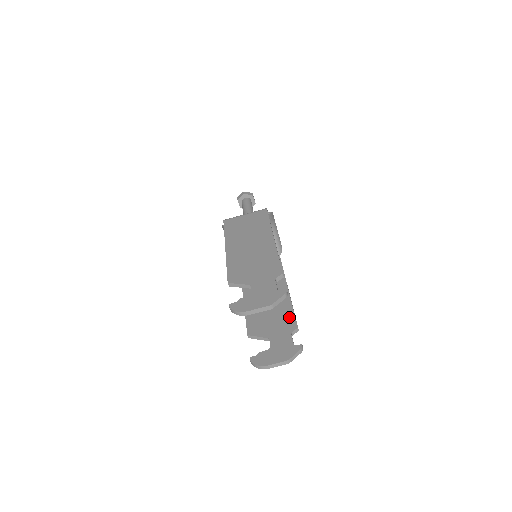
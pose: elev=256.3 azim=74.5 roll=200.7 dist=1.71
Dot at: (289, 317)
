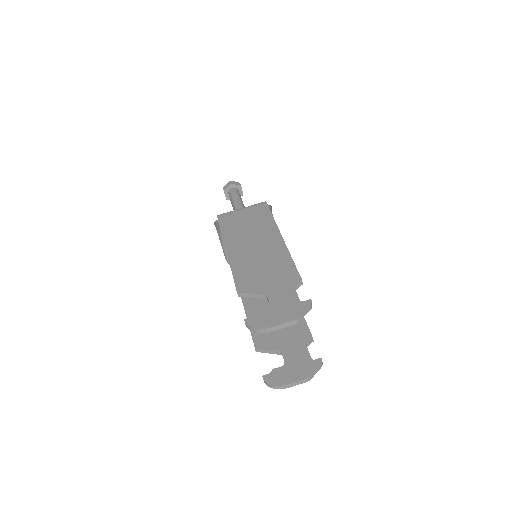
Dot at: (301, 326)
